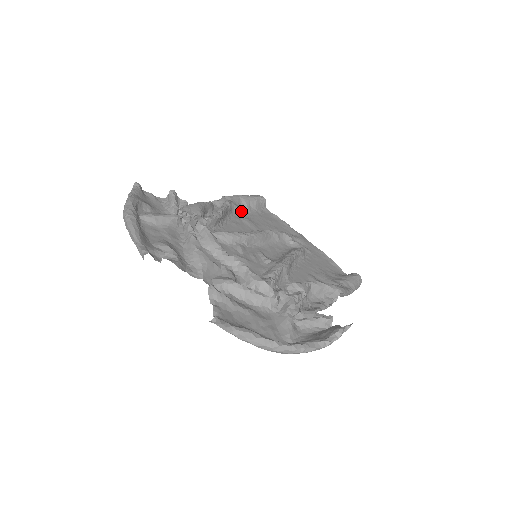
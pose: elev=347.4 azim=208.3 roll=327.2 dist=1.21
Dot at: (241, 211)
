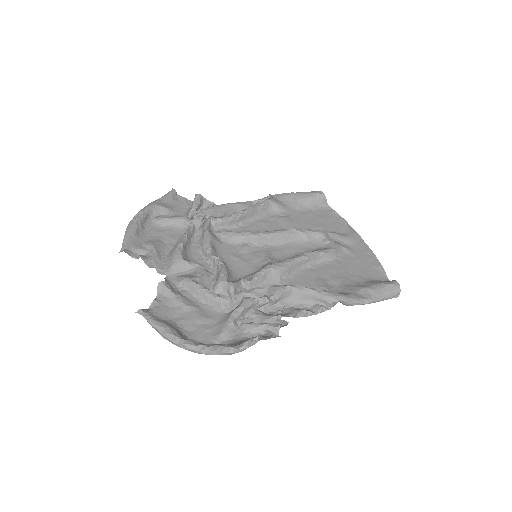
Dot at: (284, 209)
